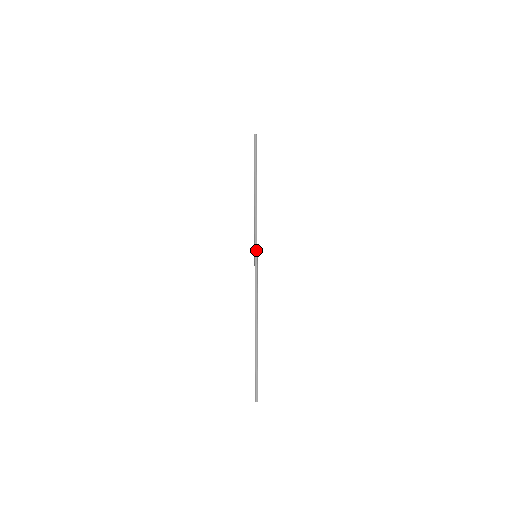
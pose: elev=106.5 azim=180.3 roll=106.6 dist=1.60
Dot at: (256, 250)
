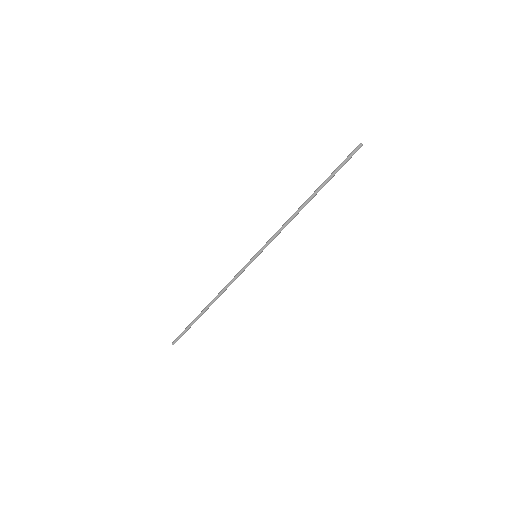
Dot at: (260, 253)
